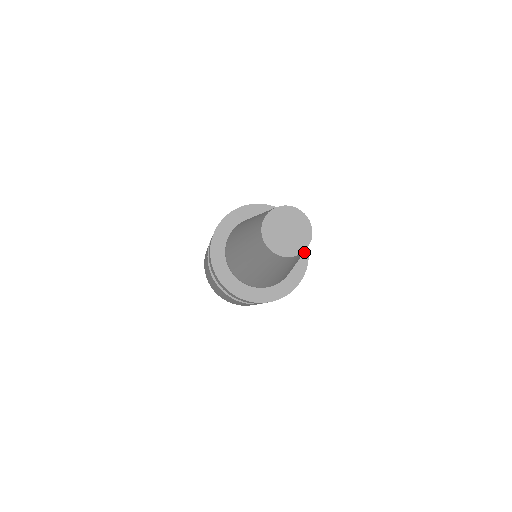
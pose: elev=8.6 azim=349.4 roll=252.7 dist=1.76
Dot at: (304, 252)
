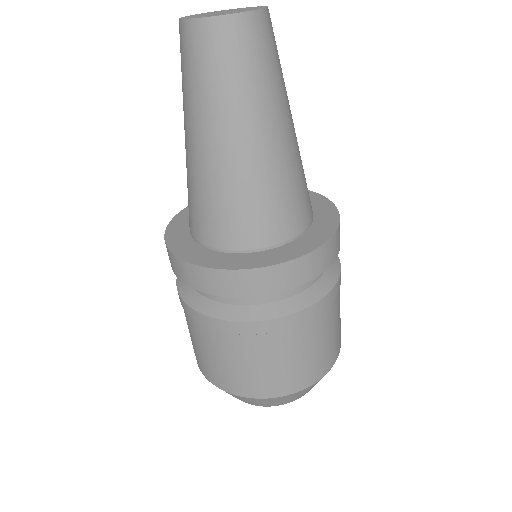
Dot at: (326, 205)
